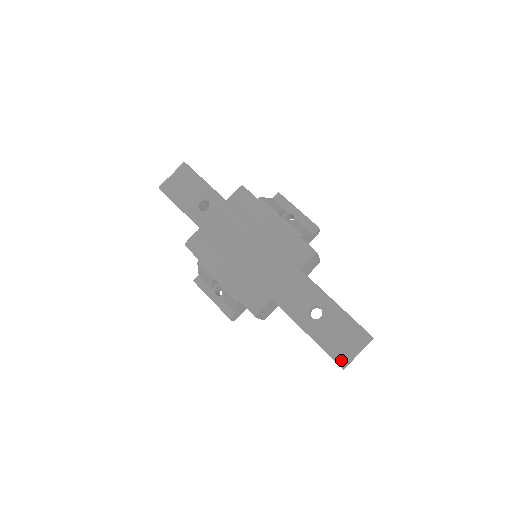
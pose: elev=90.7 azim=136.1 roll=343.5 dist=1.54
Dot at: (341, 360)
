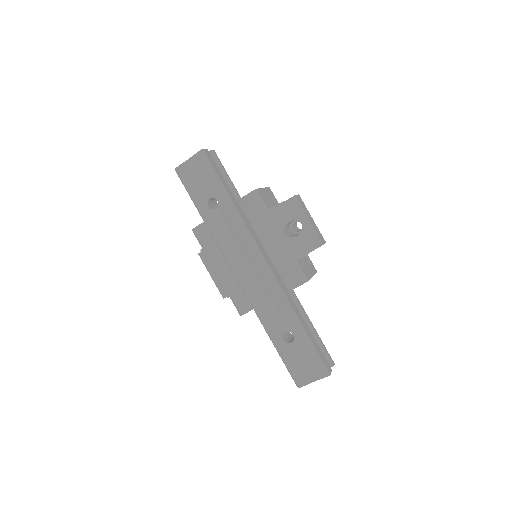
Dot at: (298, 381)
